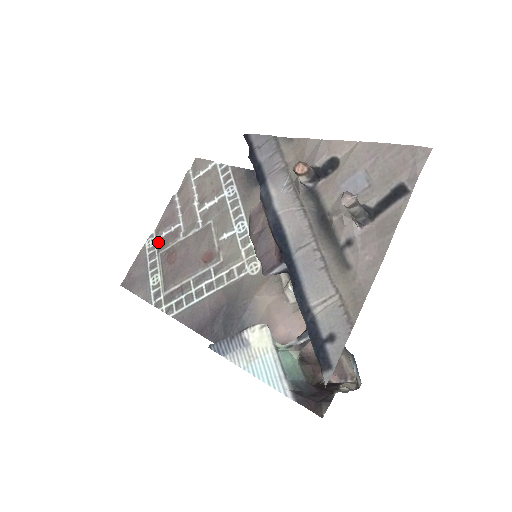
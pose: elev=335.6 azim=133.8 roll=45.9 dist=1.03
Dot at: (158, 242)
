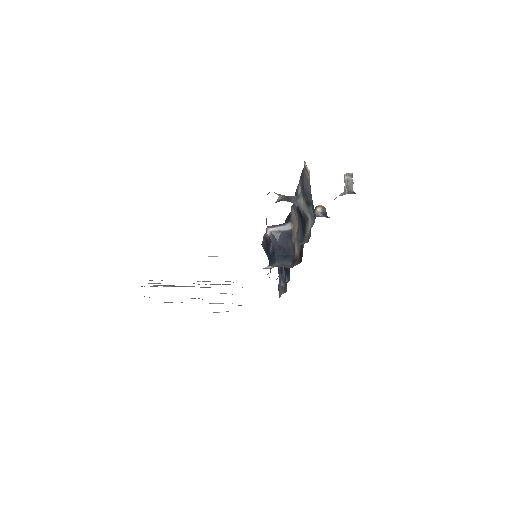
Dot at: occluded
